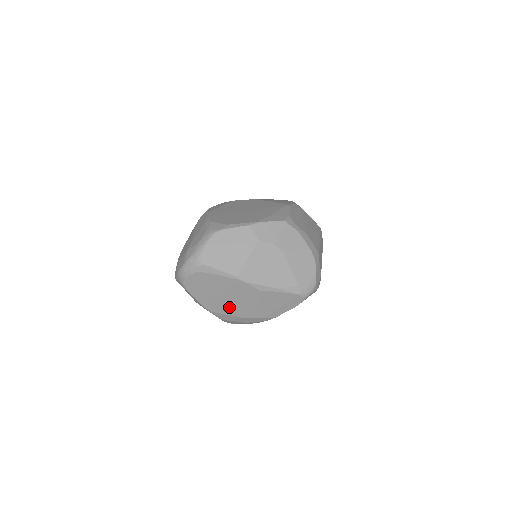
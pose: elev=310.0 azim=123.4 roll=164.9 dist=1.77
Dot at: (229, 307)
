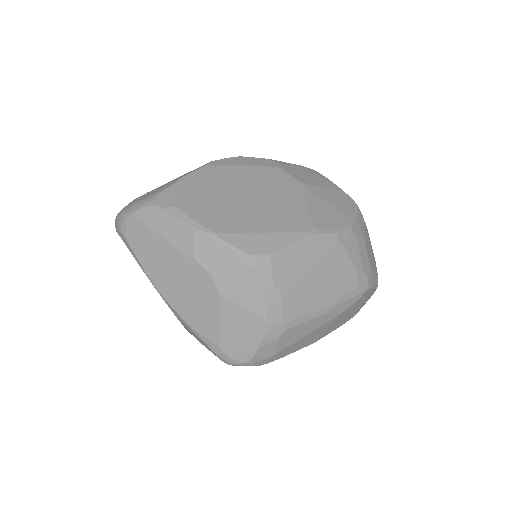
Dot at: occluded
